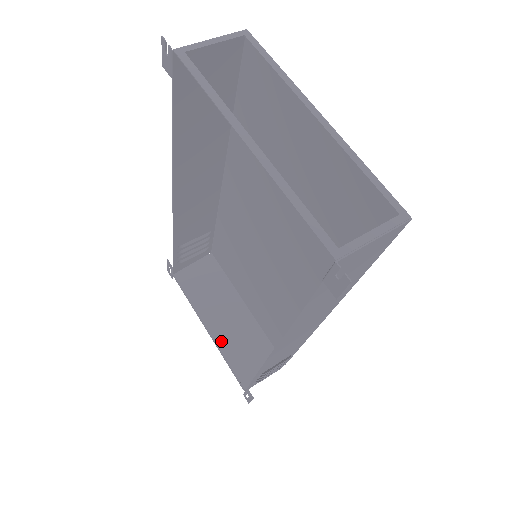
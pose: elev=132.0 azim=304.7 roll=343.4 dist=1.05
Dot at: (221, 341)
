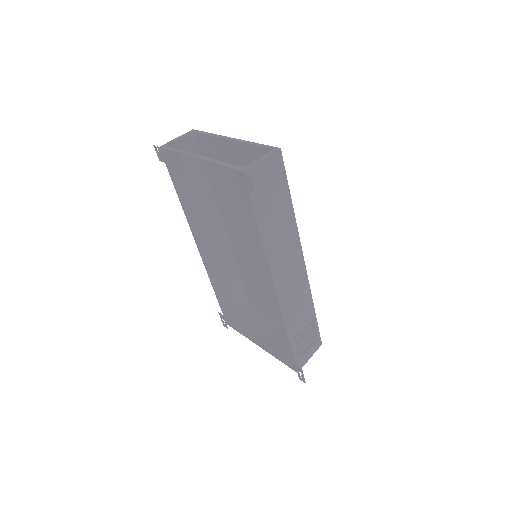
Dot at: (271, 349)
